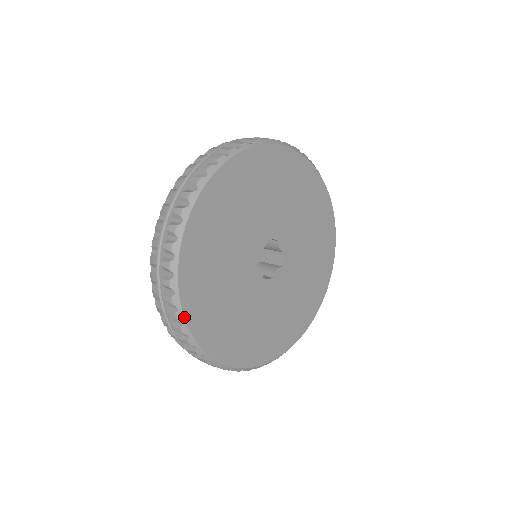
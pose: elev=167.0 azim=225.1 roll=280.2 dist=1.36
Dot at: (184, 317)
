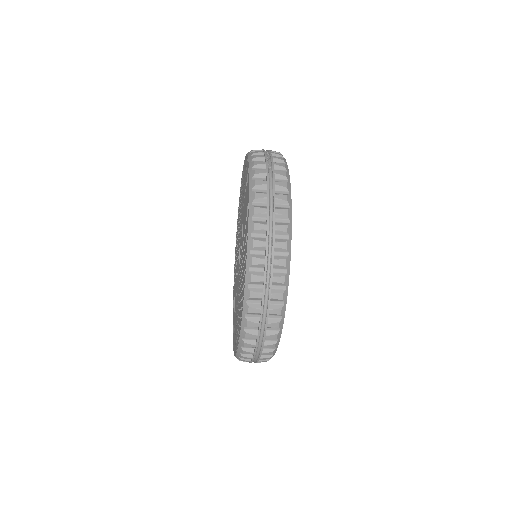
Dot at: occluded
